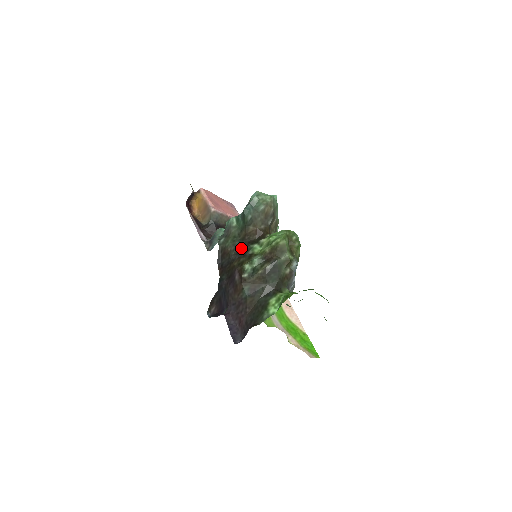
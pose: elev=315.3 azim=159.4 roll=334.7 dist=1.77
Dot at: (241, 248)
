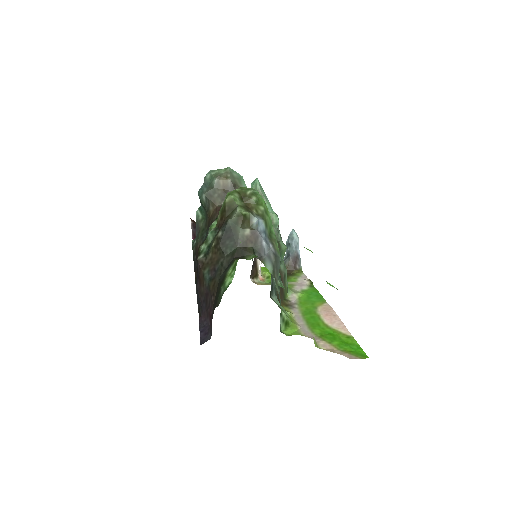
Dot at: (206, 236)
